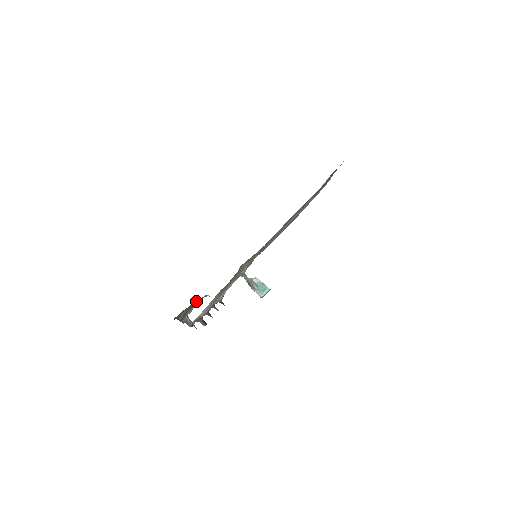
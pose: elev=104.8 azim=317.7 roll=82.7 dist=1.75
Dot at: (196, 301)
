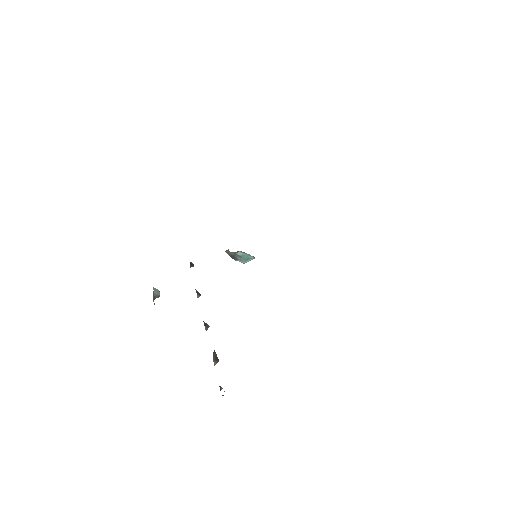
Dot at: occluded
